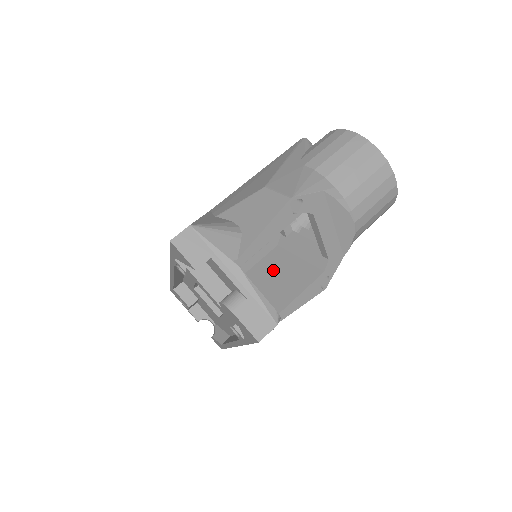
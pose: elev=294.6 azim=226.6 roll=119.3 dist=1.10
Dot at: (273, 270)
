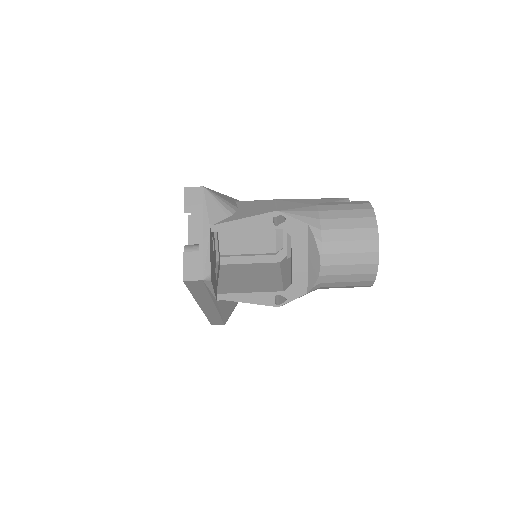
Dot at: (258, 272)
